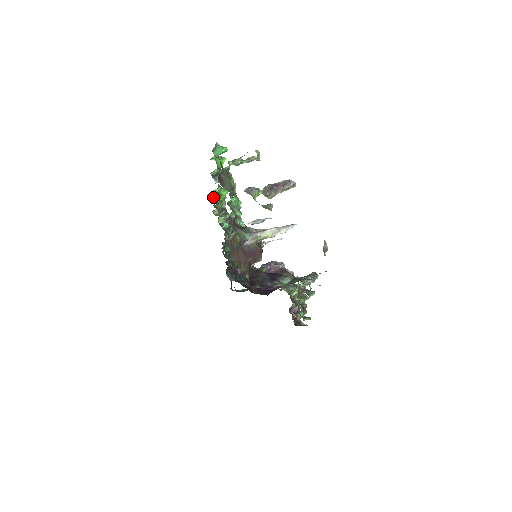
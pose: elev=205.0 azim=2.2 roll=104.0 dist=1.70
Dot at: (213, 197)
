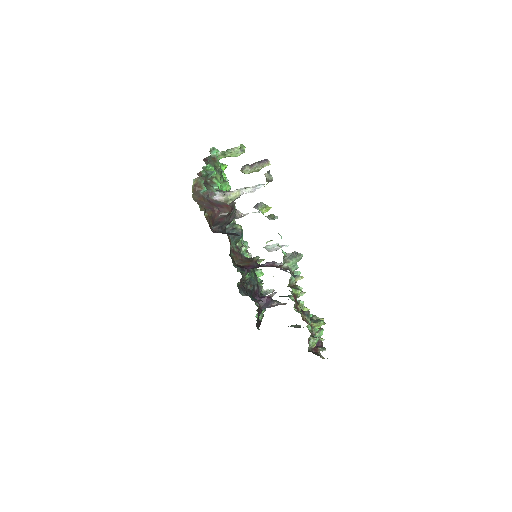
Dot at: occluded
